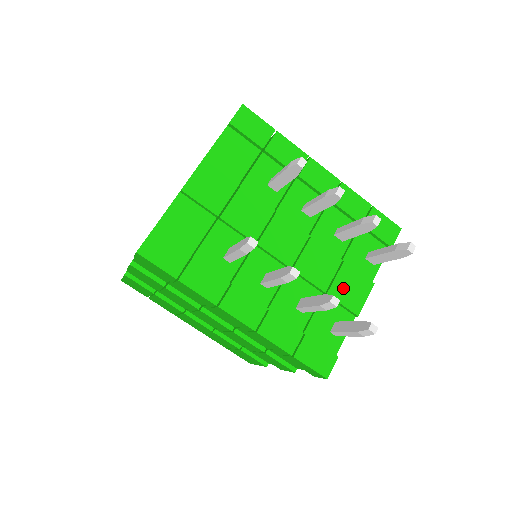
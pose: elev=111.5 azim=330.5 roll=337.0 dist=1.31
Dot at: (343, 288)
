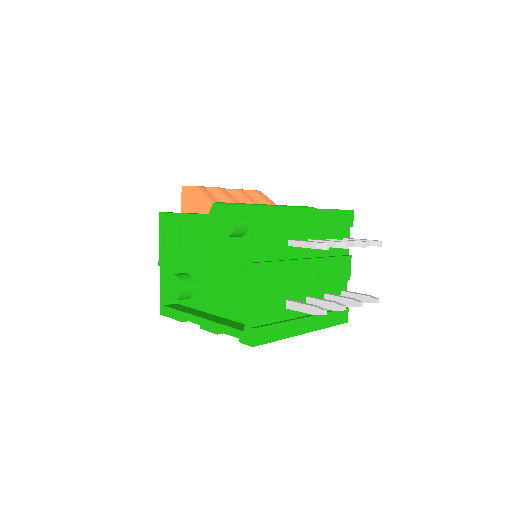
Dot at: (340, 272)
